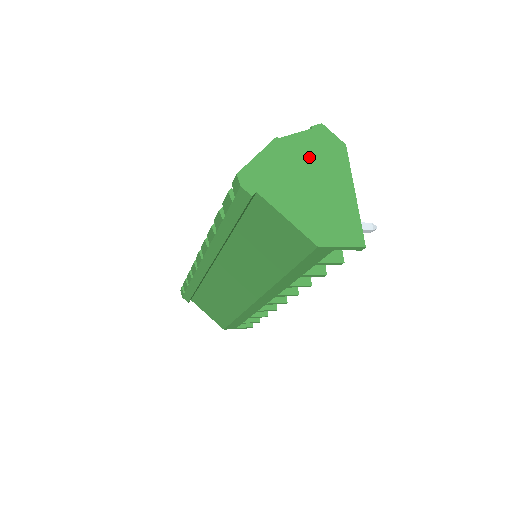
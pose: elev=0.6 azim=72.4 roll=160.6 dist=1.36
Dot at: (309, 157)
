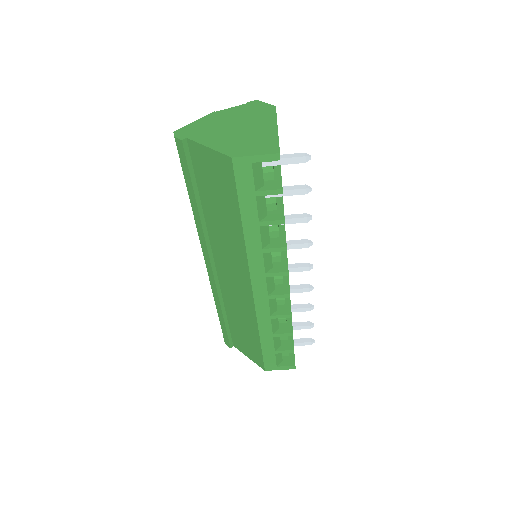
Dot at: (239, 116)
